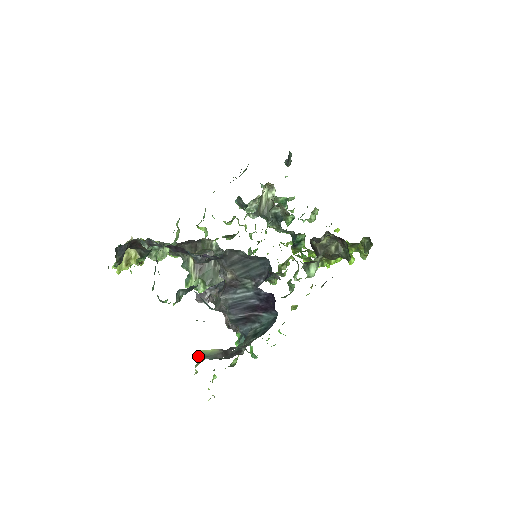
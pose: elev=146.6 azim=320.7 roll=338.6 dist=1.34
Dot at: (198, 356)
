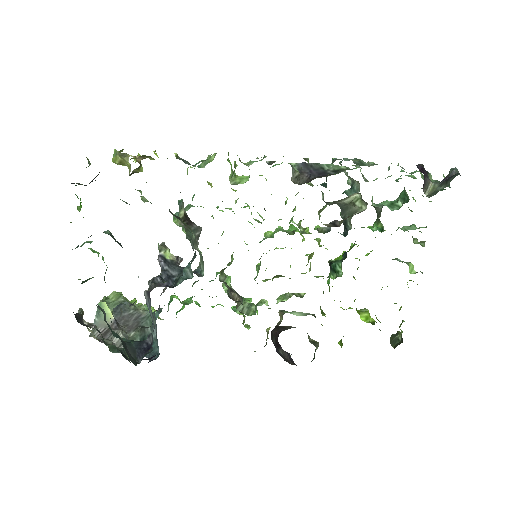
Dot at: (99, 305)
